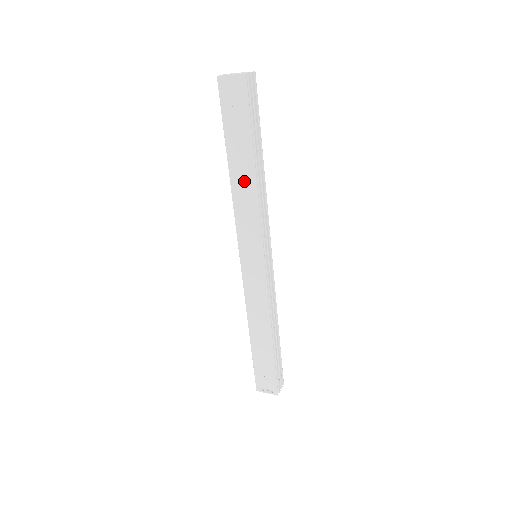
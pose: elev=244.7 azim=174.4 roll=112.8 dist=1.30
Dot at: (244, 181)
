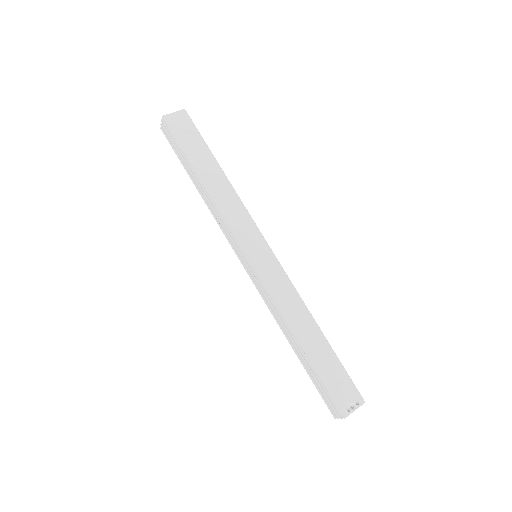
Dot at: (218, 184)
